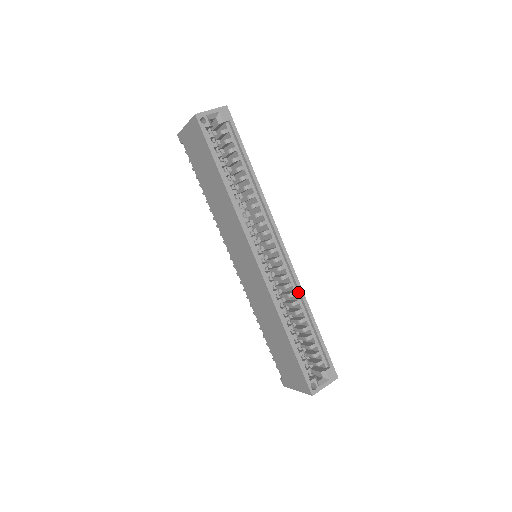
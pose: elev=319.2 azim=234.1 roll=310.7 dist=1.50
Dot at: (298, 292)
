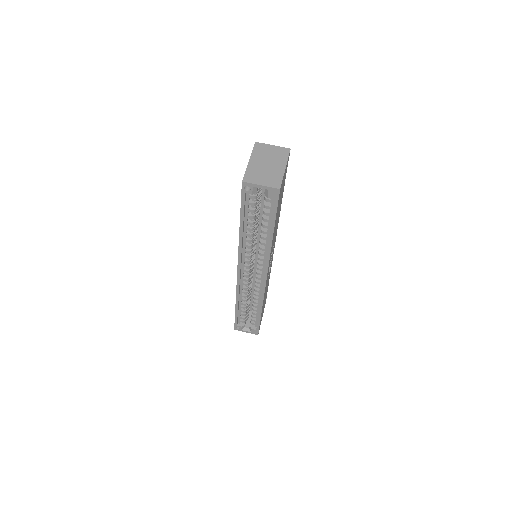
Dot at: (261, 297)
